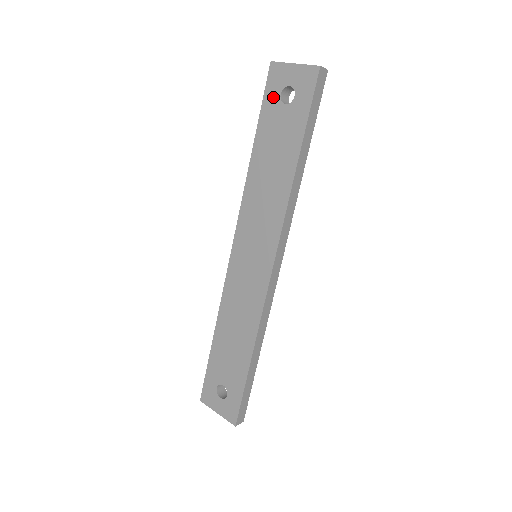
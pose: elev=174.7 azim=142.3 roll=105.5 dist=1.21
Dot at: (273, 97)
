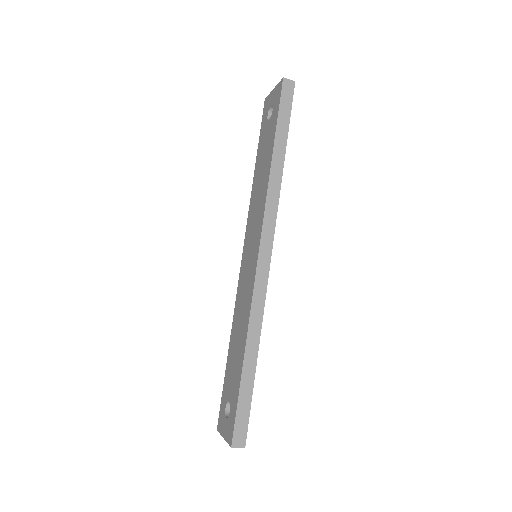
Dot at: (264, 121)
